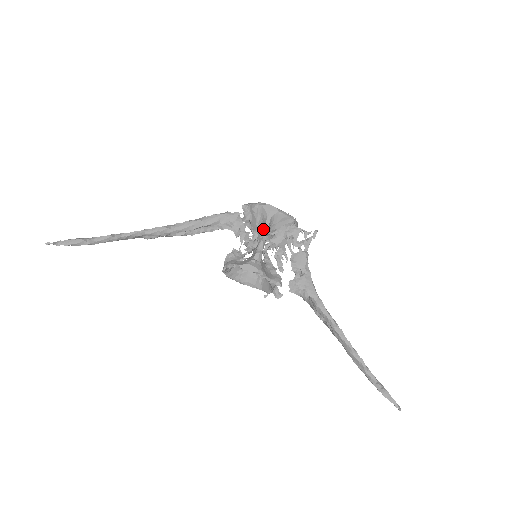
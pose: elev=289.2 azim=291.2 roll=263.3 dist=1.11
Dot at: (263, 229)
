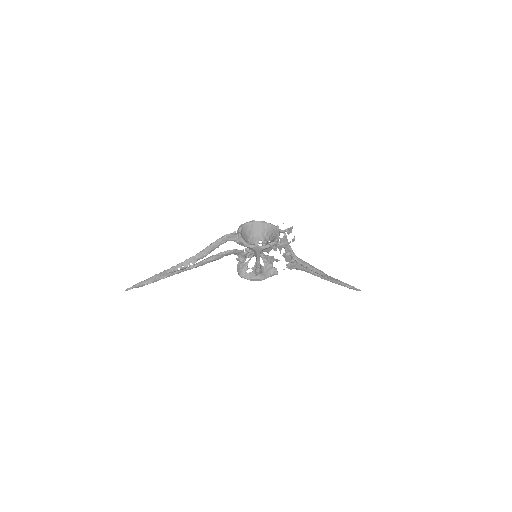
Dot at: (257, 258)
